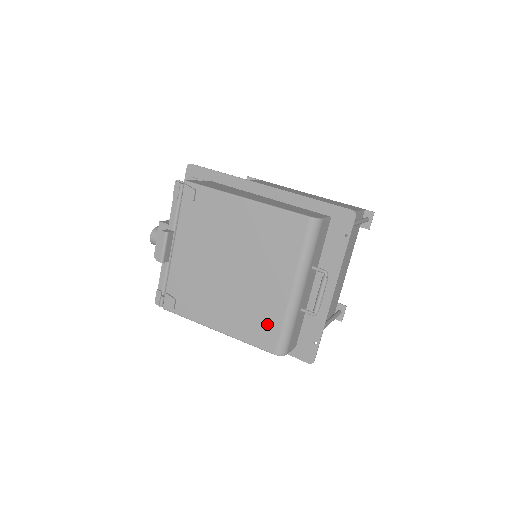
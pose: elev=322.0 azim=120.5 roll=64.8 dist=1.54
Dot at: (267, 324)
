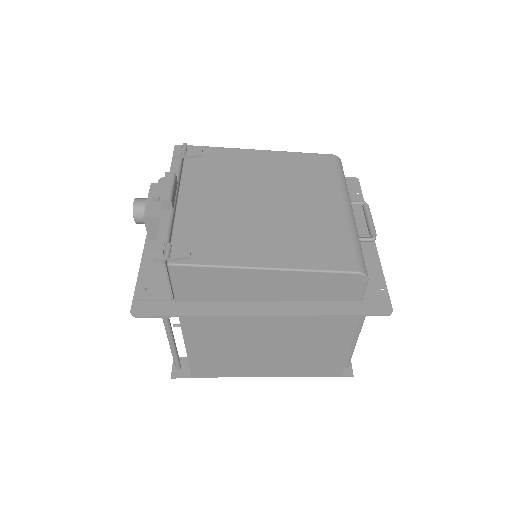
Dot at: (333, 242)
